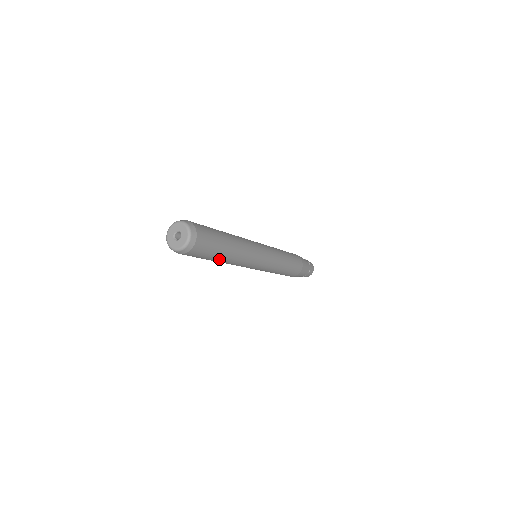
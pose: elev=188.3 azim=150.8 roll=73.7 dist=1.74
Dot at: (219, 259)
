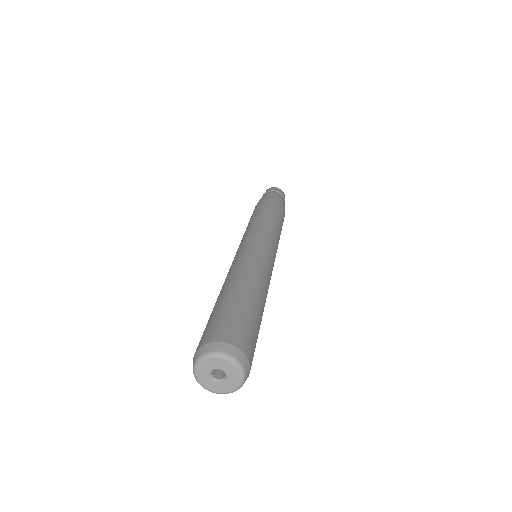
Dot at: occluded
